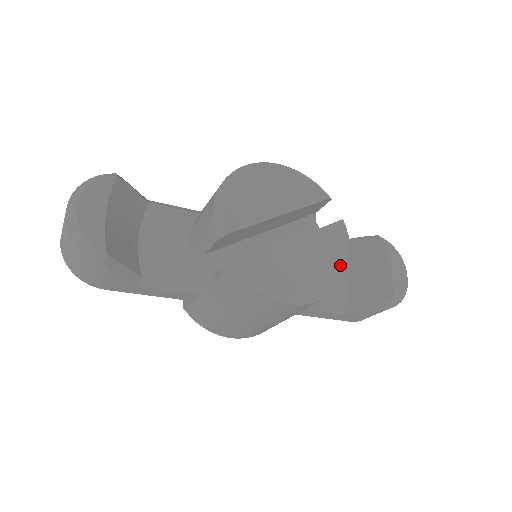
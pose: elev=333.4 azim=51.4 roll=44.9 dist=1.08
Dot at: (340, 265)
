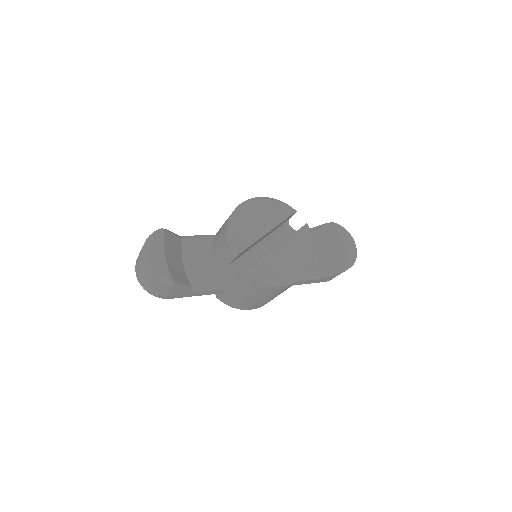
Dot at: (309, 254)
